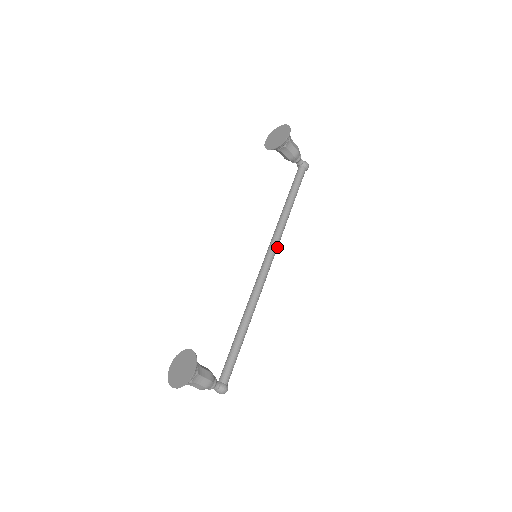
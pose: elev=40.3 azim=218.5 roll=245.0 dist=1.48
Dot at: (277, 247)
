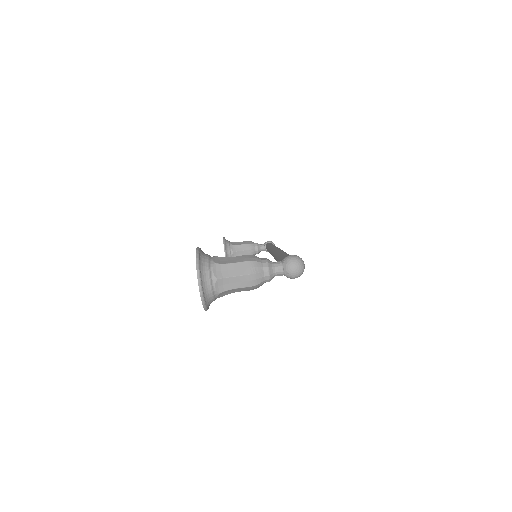
Dot at: occluded
